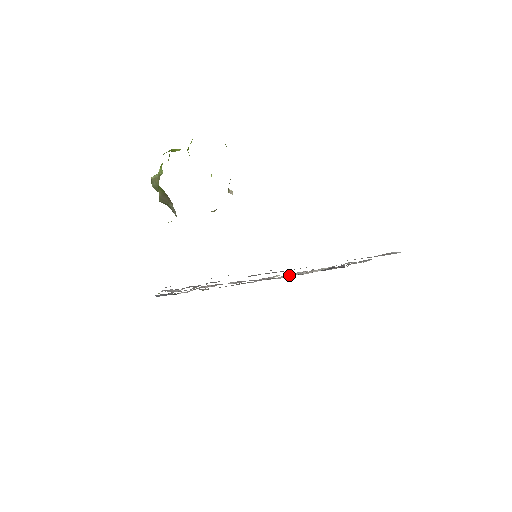
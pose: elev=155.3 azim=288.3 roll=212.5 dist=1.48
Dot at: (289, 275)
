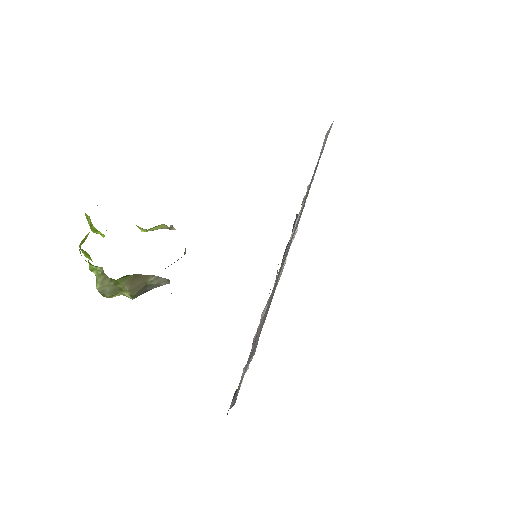
Dot at: occluded
